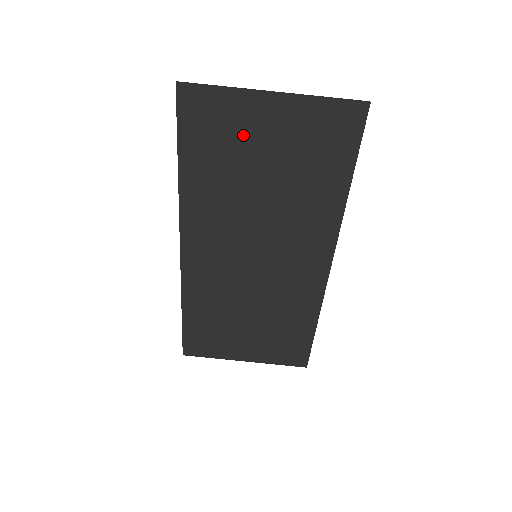
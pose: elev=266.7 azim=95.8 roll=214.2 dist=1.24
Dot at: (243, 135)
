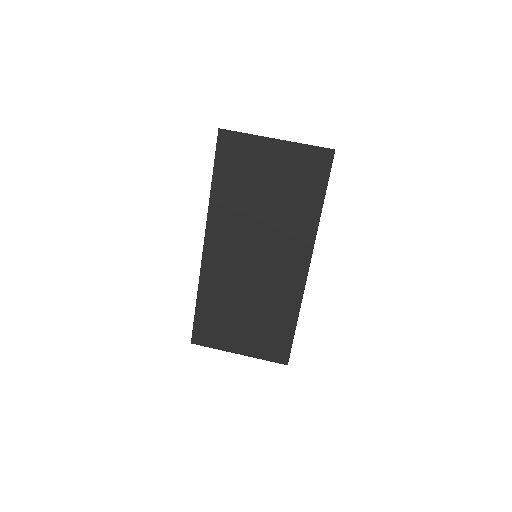
Dot at: (255, 165)
